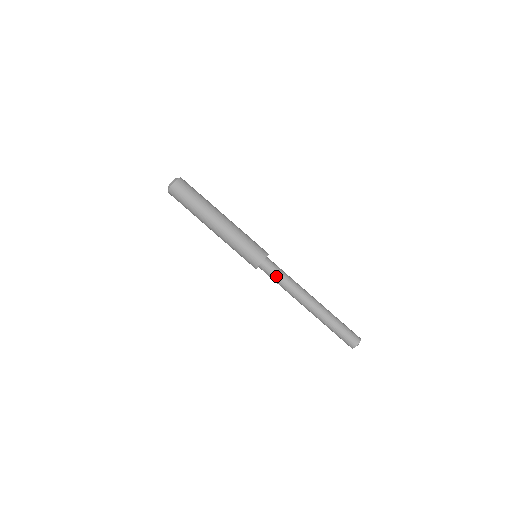
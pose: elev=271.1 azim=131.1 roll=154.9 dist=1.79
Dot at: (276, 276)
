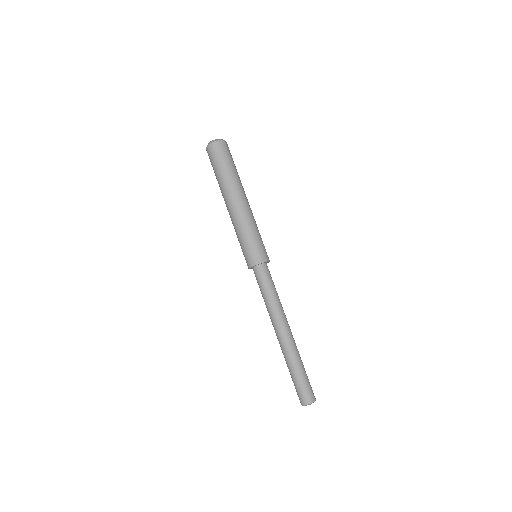
Dot at: (261, 287)
